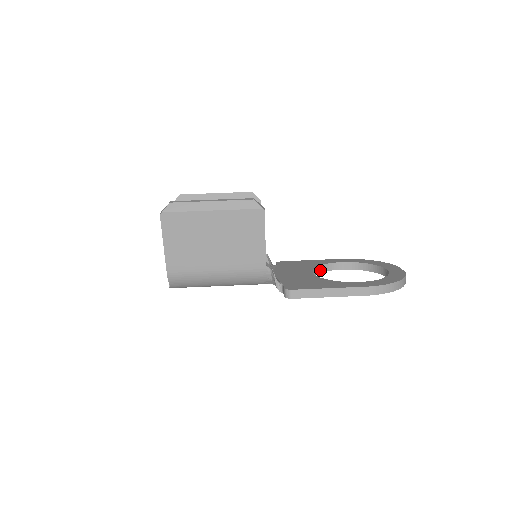
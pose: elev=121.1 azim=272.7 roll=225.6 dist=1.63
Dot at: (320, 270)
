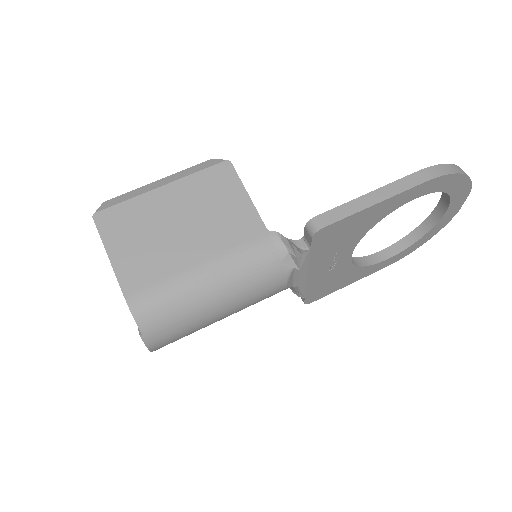
Dot at: (359, 263)
